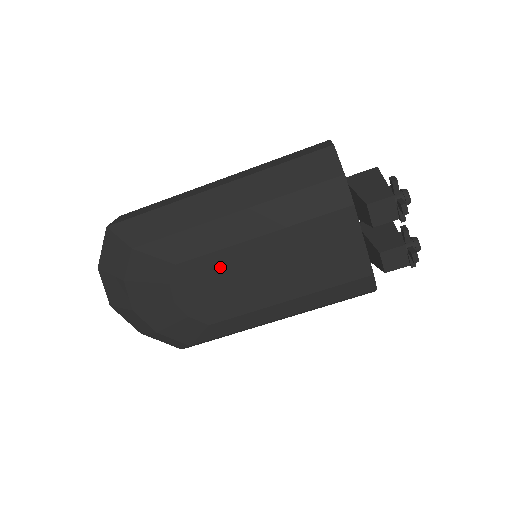
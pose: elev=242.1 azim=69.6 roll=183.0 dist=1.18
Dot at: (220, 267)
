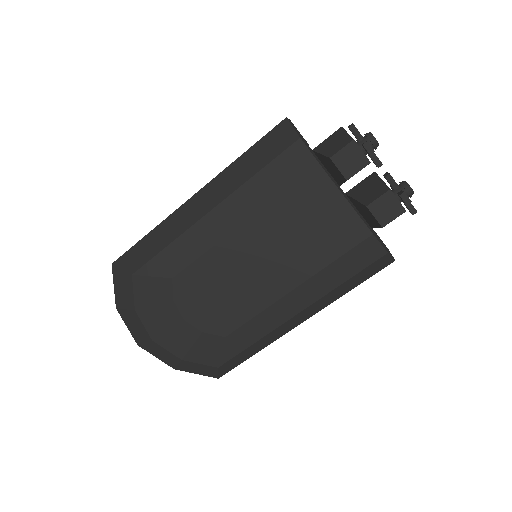
Dot at: (214, 269)
